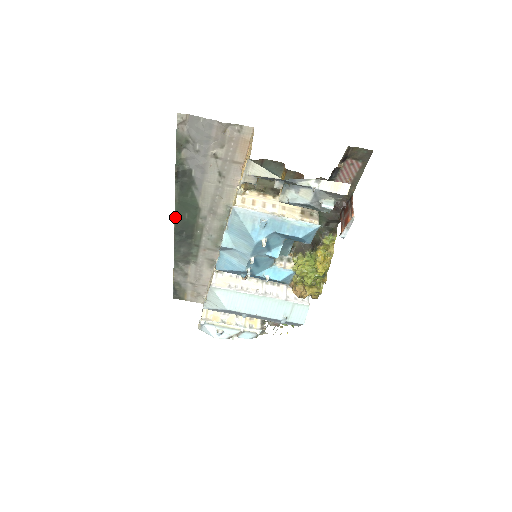
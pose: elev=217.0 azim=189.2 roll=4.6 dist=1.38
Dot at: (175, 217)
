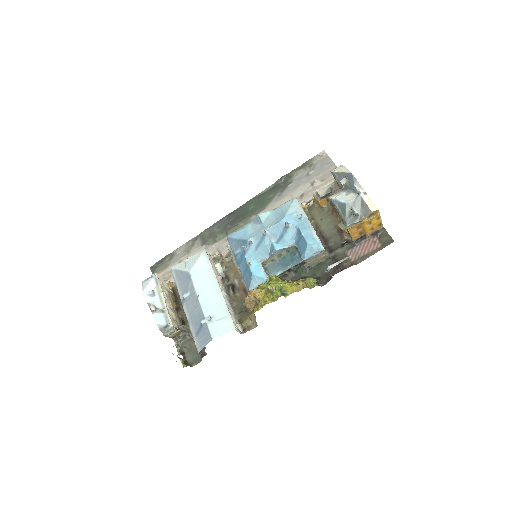
Dot at: (245, 204)
